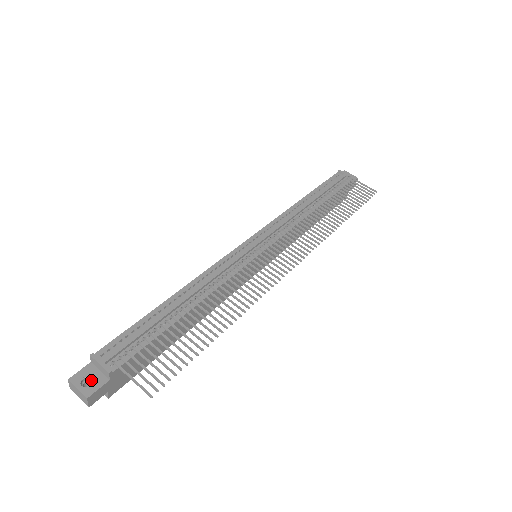
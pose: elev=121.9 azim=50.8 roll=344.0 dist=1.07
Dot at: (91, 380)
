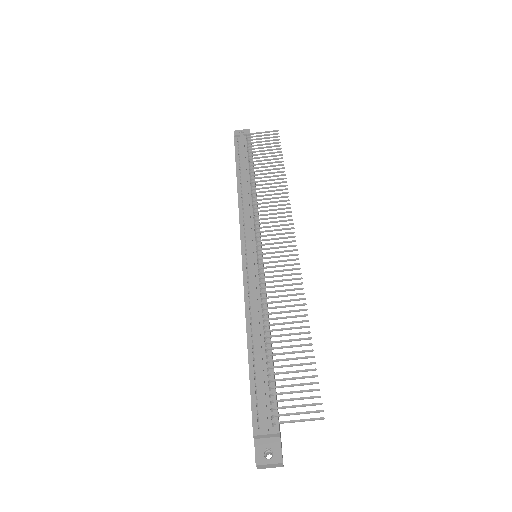
Dot at: (269, 450)
